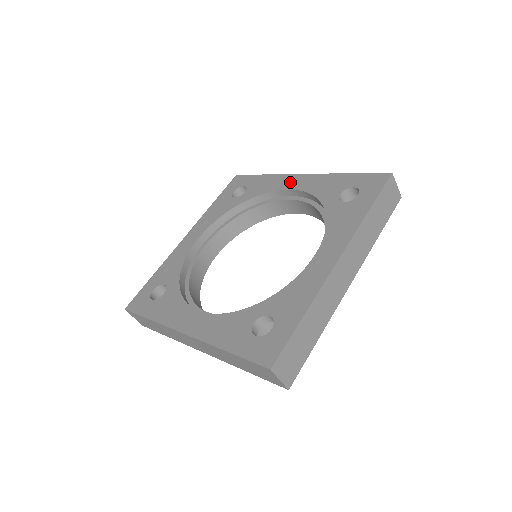
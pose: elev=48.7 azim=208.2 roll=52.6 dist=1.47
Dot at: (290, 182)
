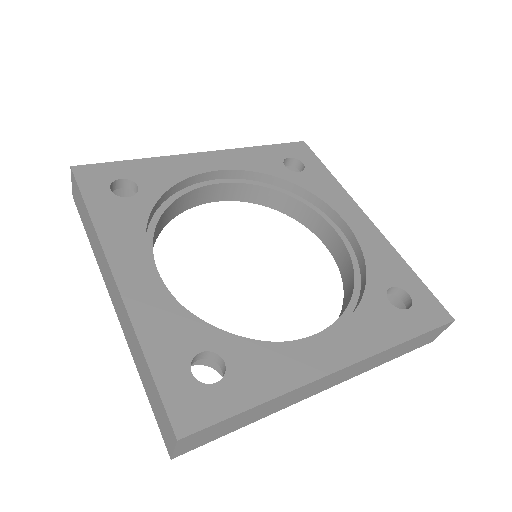
Dot at: (352, 214)
